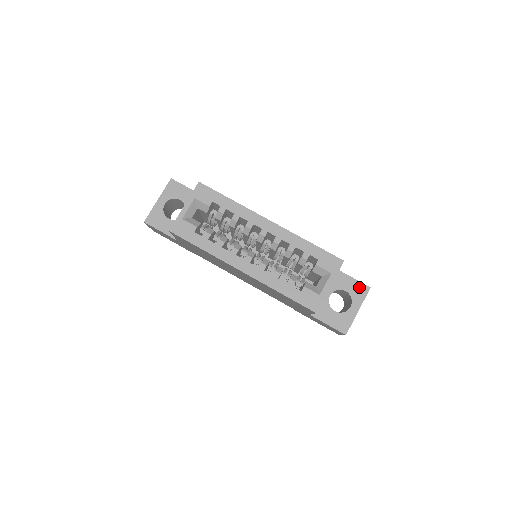
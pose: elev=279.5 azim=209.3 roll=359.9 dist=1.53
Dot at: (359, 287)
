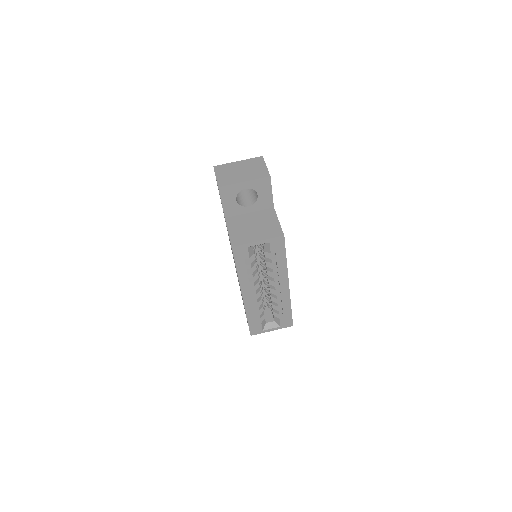
Dot at: occluded
